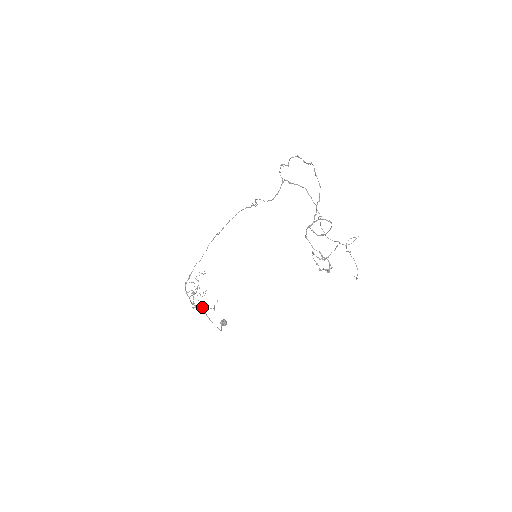
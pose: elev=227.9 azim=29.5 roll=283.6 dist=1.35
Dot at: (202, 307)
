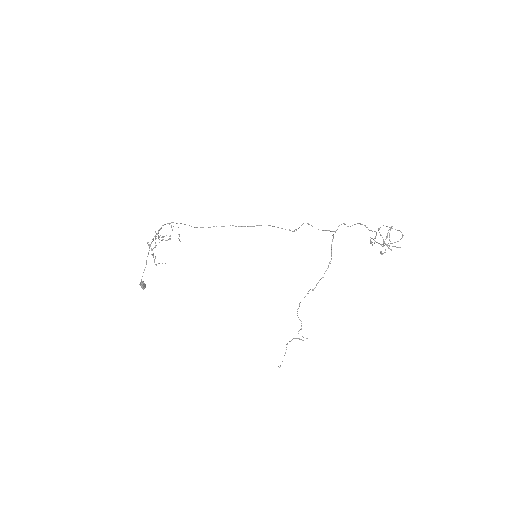
Dot at: occluded
